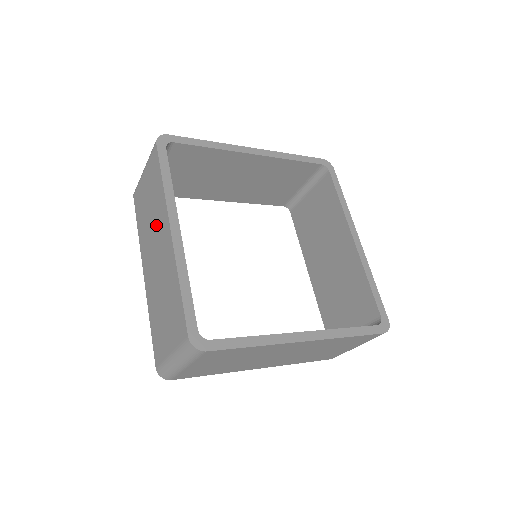
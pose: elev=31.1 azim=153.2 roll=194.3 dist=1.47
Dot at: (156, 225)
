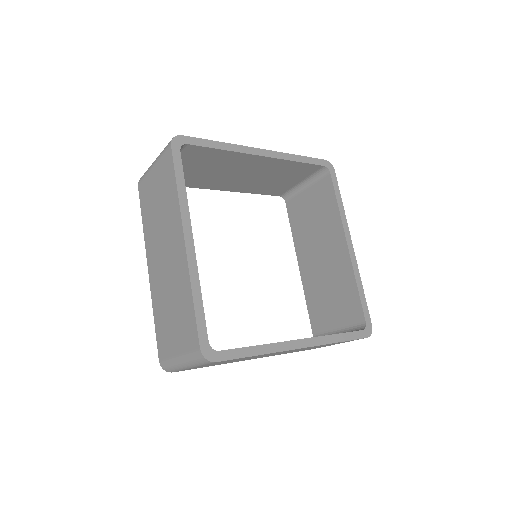
Dot at: (166, 228)
